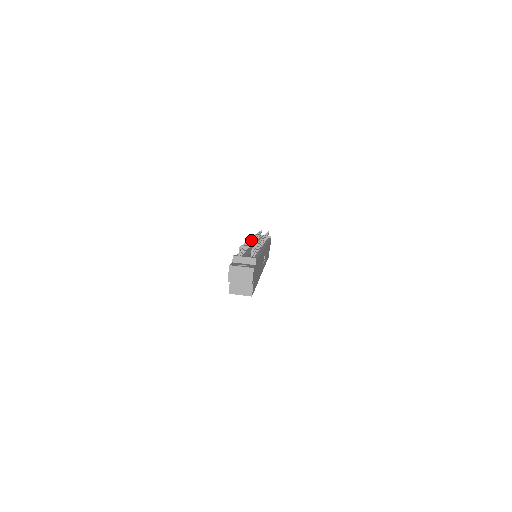
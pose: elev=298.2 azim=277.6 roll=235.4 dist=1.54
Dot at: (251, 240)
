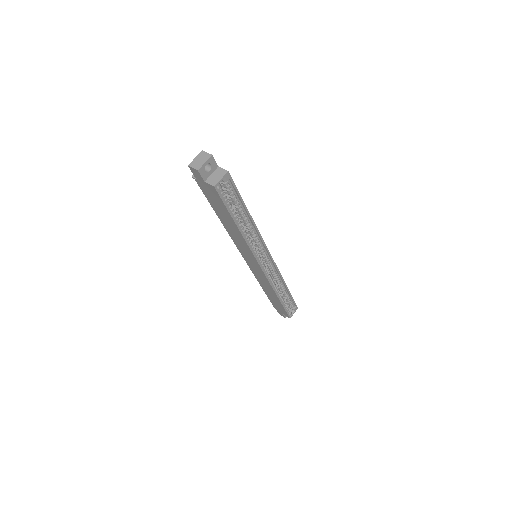
Dot at: occluded
